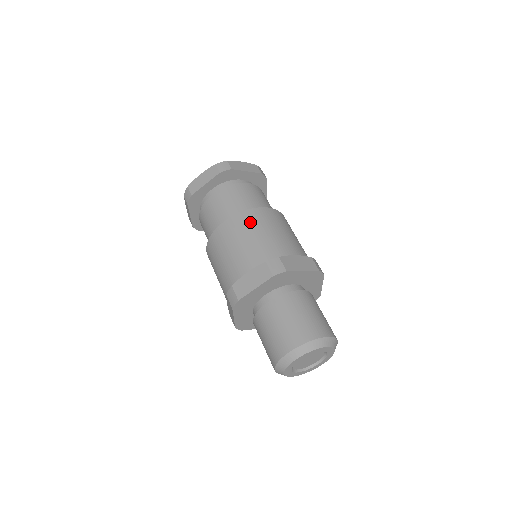
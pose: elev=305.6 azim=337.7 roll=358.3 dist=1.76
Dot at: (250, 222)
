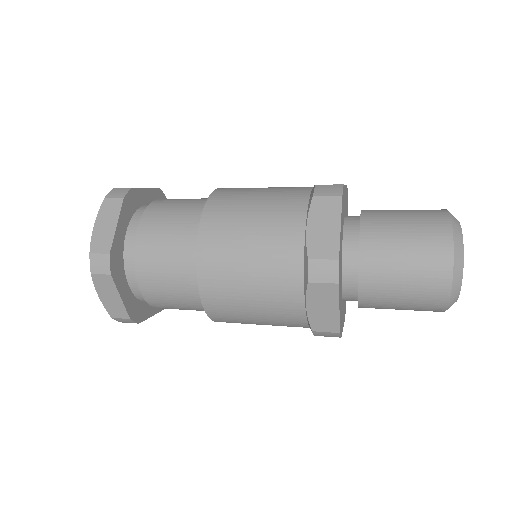
Dot at: occluded
